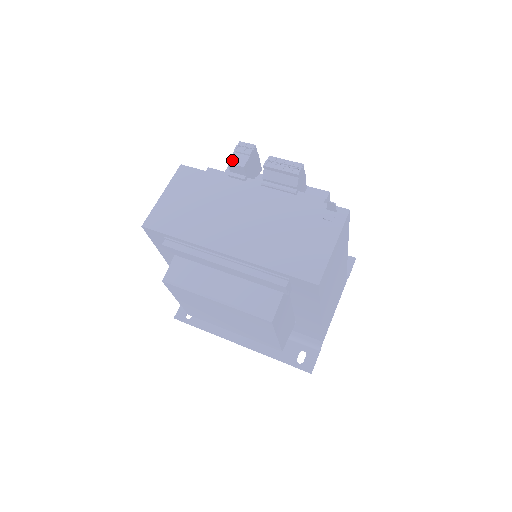
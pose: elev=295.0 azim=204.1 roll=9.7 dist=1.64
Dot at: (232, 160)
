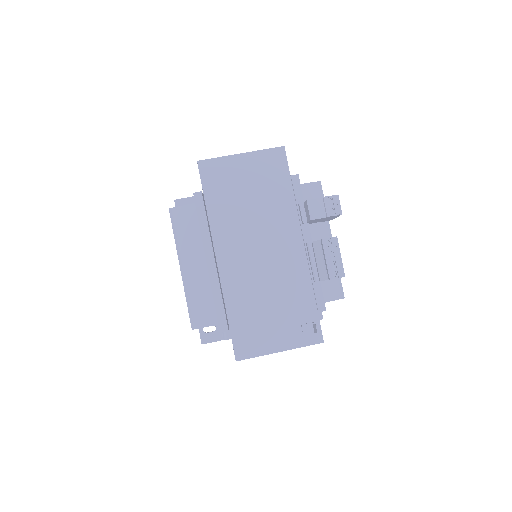
Dot at: (312, 203)
